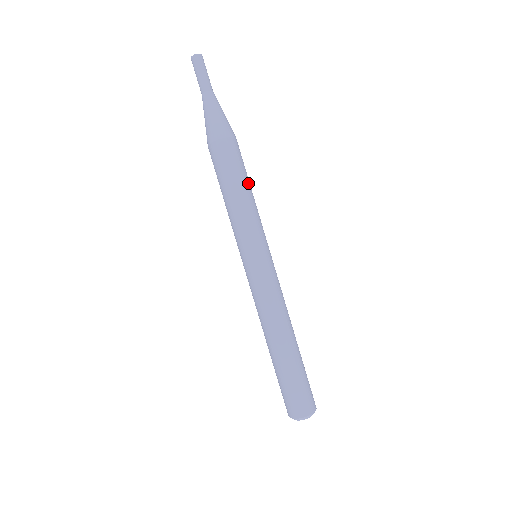
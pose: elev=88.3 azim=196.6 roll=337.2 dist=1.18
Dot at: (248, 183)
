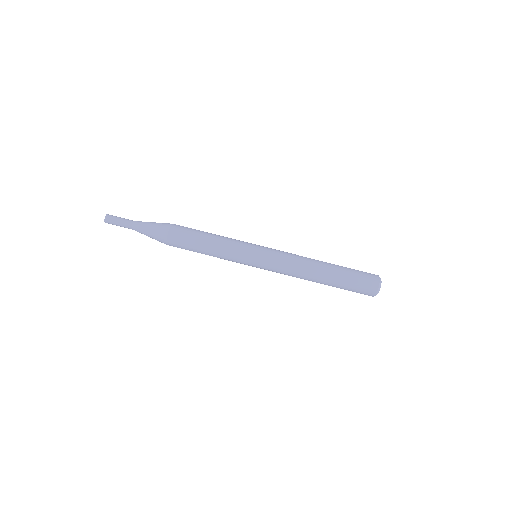
Dot at: occluded
